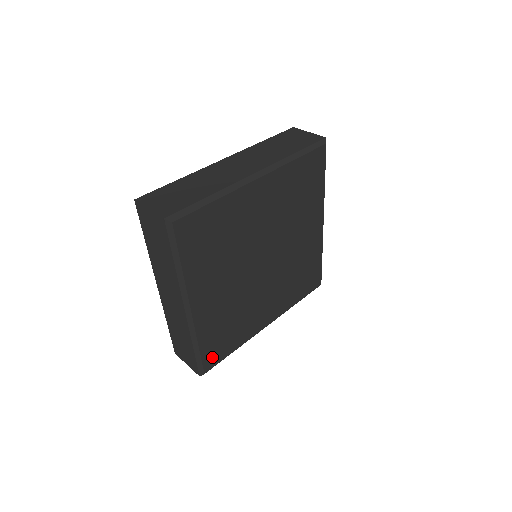
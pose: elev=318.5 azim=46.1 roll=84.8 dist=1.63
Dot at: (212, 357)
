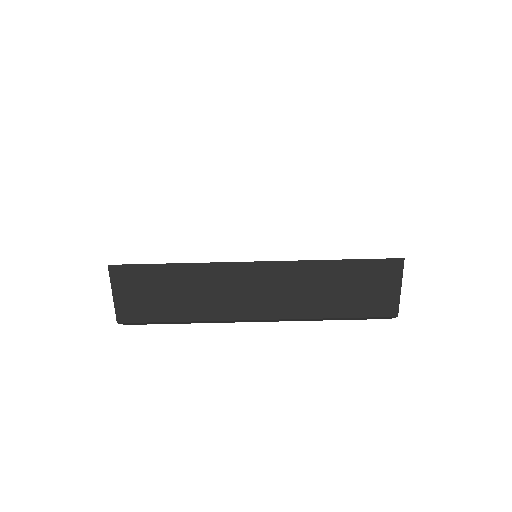
Dot at: occluded
